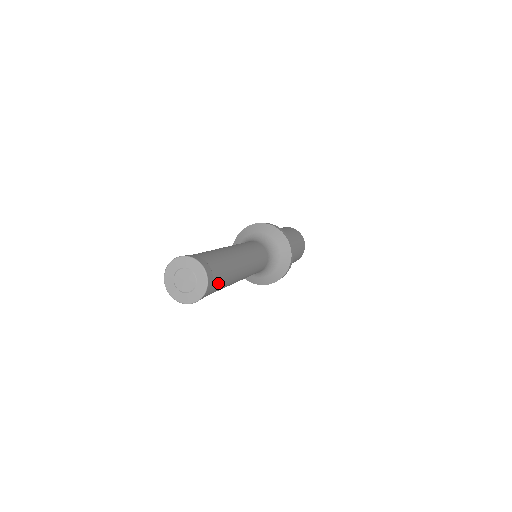
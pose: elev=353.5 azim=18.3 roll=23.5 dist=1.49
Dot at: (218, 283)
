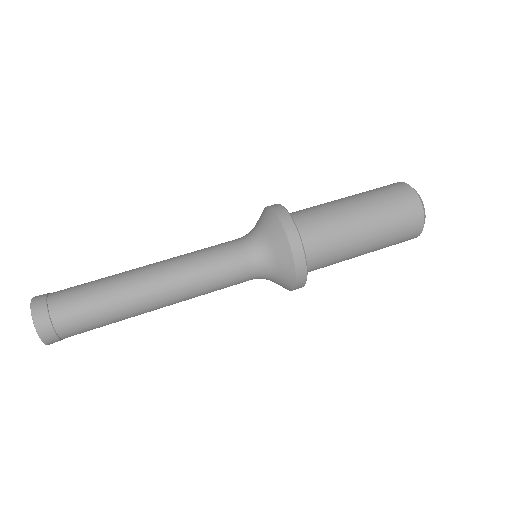
Dot at: (81, 332)
